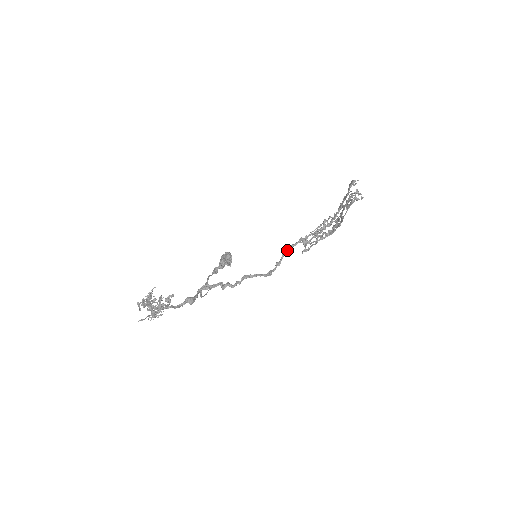
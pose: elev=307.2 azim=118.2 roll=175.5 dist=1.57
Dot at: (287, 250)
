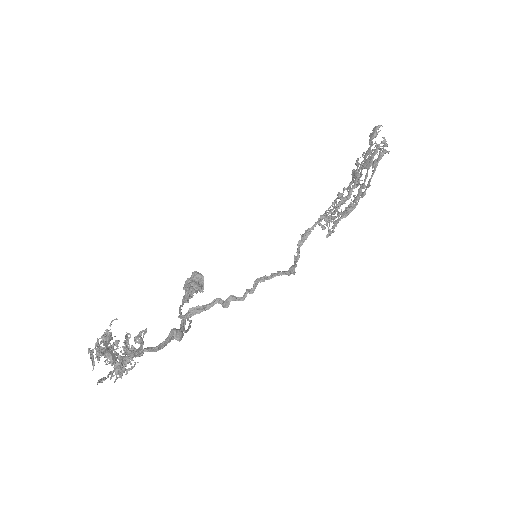
Dot at: (303, 237)
